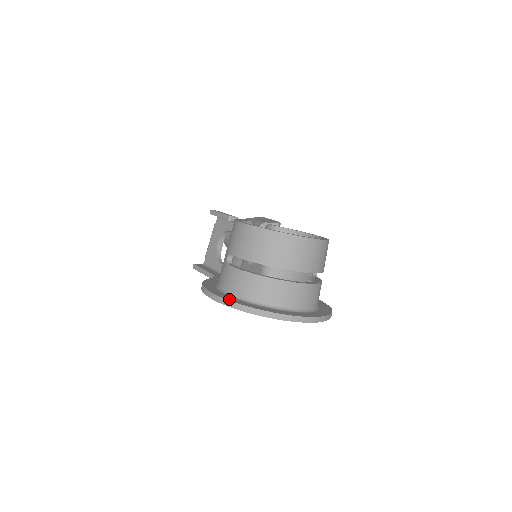
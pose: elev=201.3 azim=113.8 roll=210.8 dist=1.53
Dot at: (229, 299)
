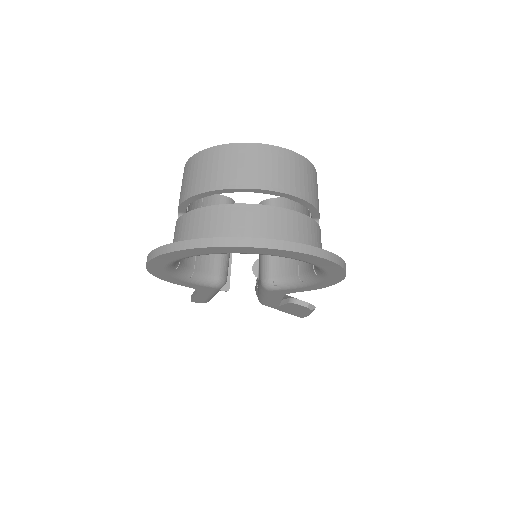
Dot at: occluded
